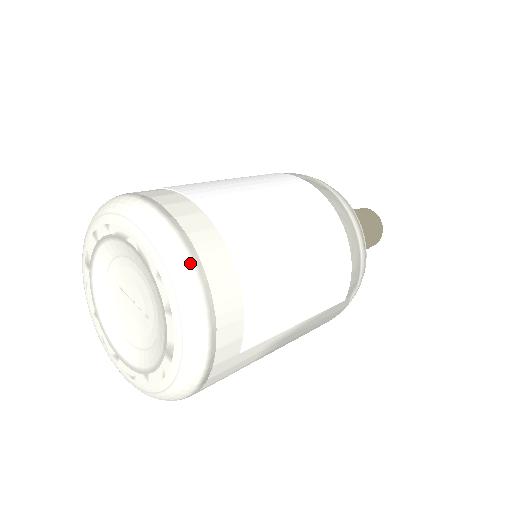
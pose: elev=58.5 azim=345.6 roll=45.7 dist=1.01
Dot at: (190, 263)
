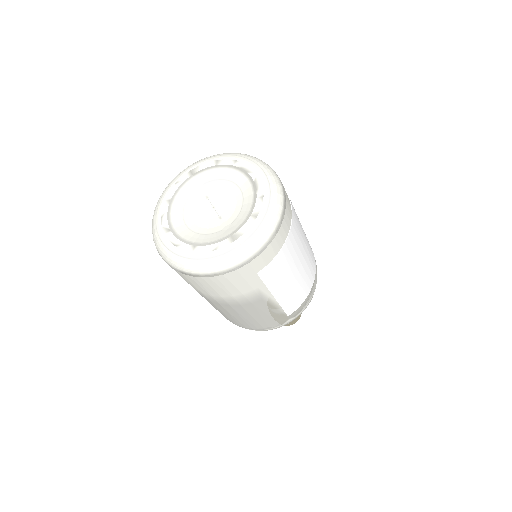
Dot at: (283, 204)
